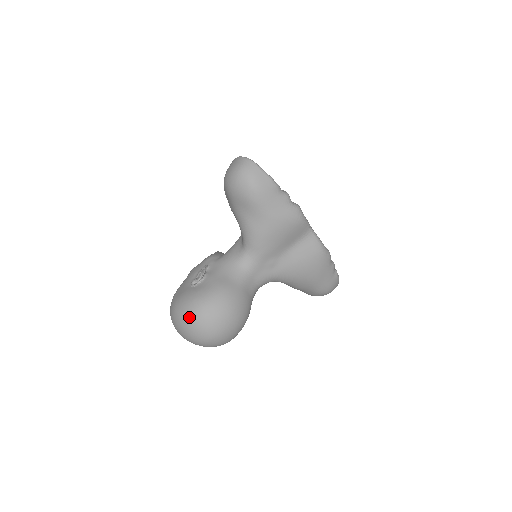
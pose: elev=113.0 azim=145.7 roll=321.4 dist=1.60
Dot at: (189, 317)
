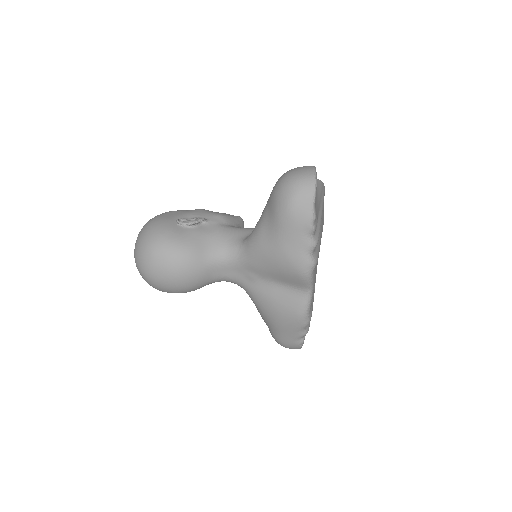
Dot at: (145, 241)
